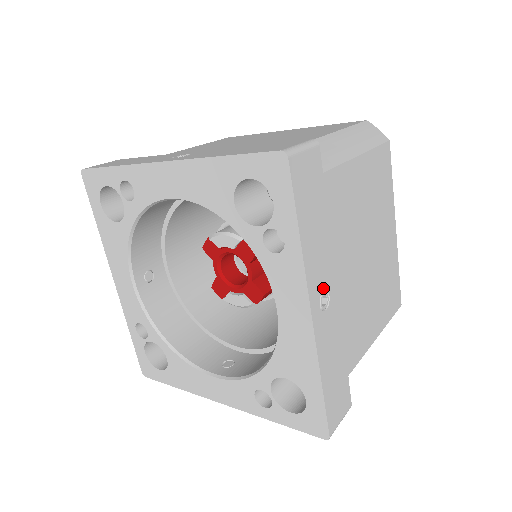
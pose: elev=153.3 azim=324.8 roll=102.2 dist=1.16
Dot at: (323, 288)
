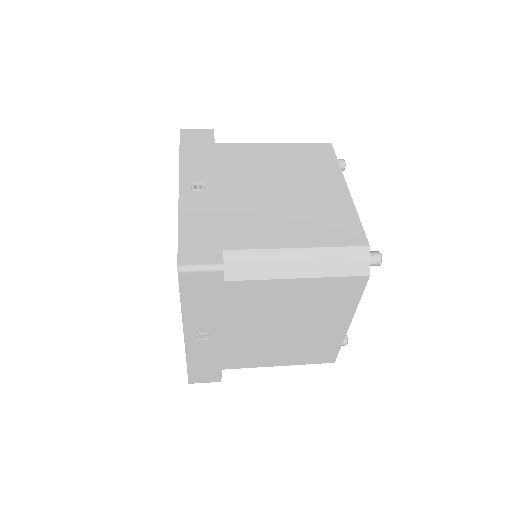
Dot at: (198, 181)
